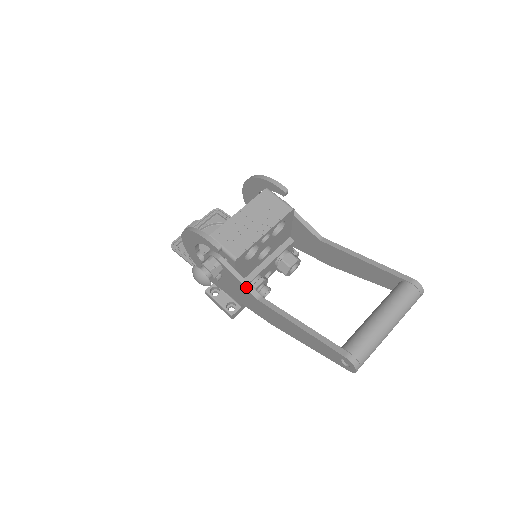
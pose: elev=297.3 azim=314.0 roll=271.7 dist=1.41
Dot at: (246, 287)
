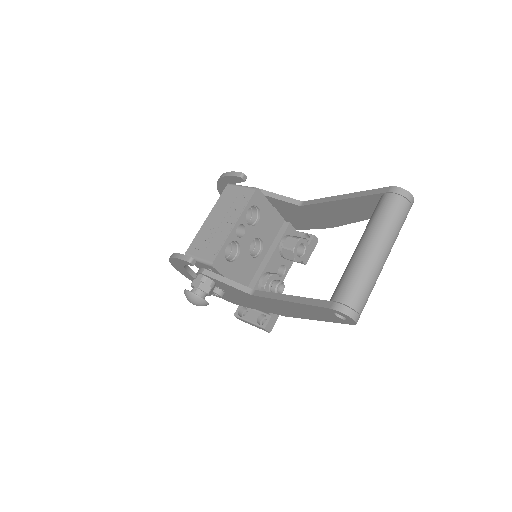
Dot at: (236, 288)
